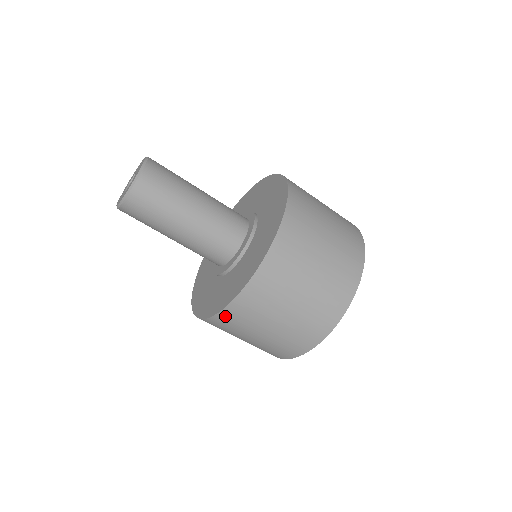
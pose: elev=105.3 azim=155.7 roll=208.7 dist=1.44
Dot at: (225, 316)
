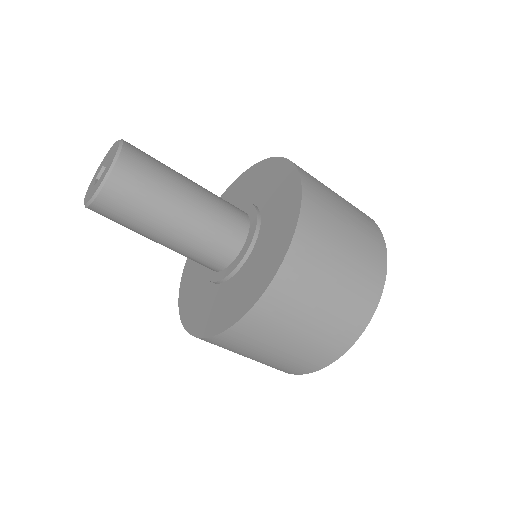
Dot at: occluded
